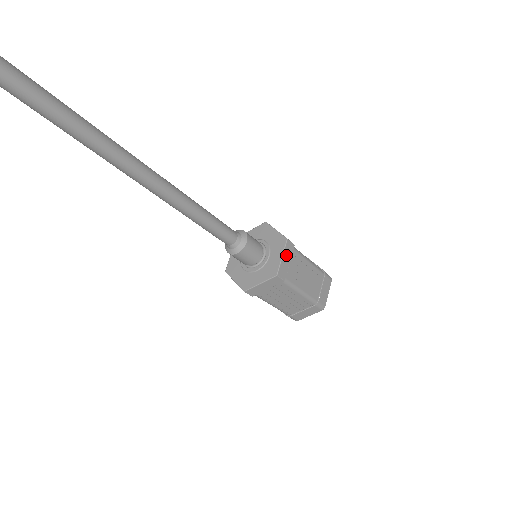
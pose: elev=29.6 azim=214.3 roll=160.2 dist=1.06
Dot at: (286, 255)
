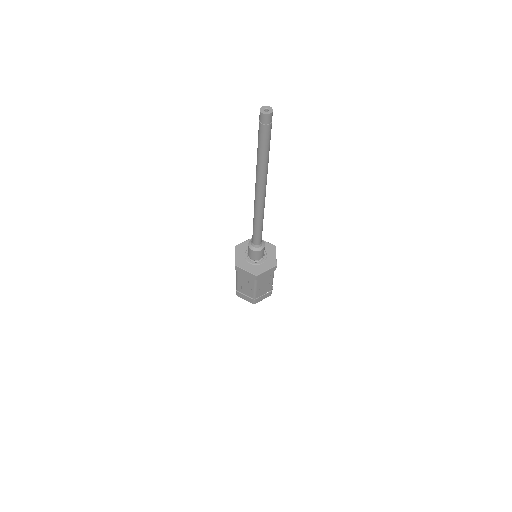
Dot at: (269, 271)
